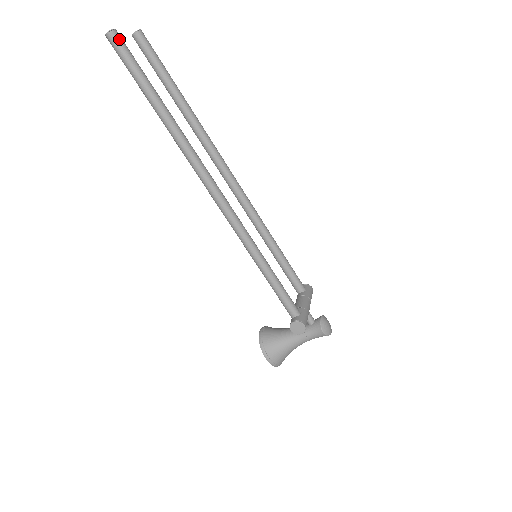
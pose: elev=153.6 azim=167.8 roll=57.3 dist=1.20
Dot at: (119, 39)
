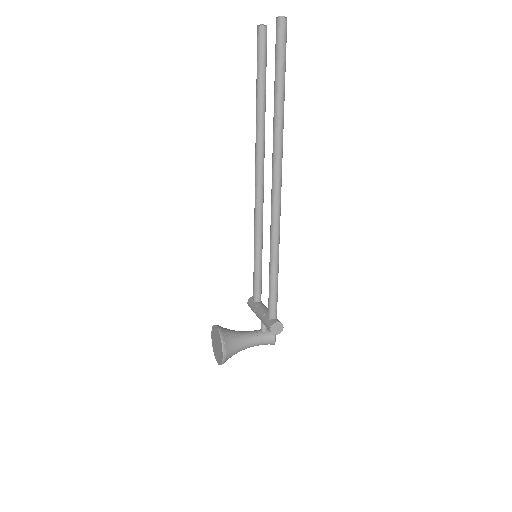
Dot at: occluded
